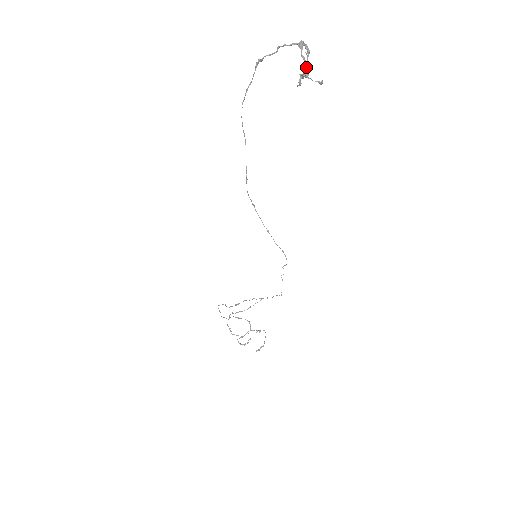
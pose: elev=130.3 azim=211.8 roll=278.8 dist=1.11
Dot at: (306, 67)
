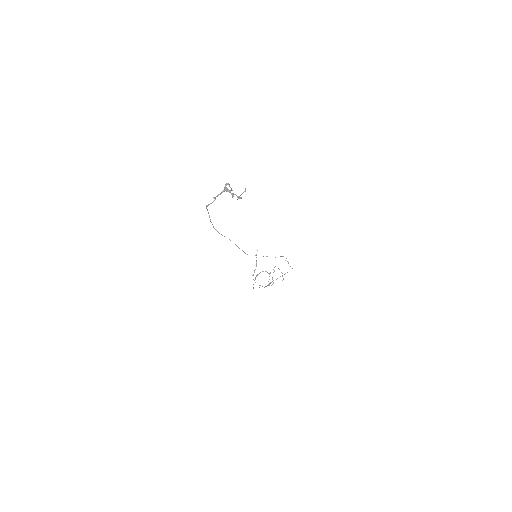
Dot at: occluded
